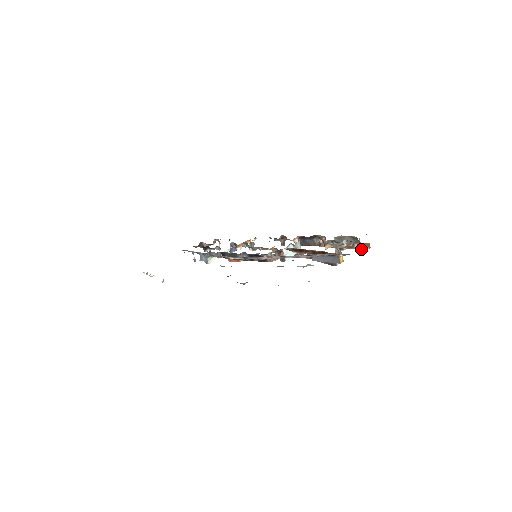
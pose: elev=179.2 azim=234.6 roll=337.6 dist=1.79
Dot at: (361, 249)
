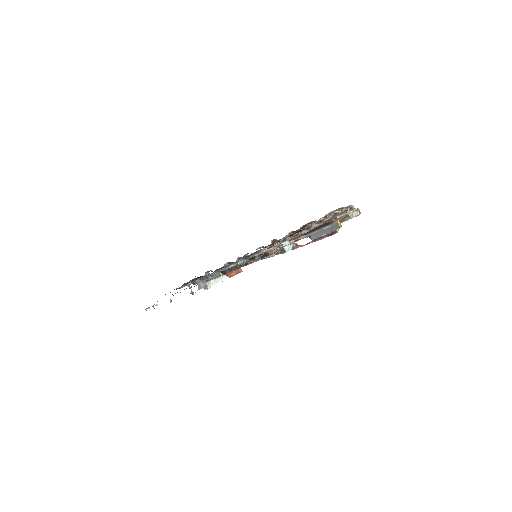
Dot at: (354, 212)
